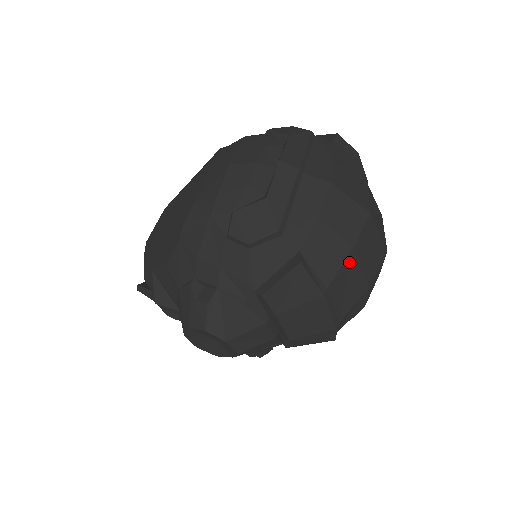
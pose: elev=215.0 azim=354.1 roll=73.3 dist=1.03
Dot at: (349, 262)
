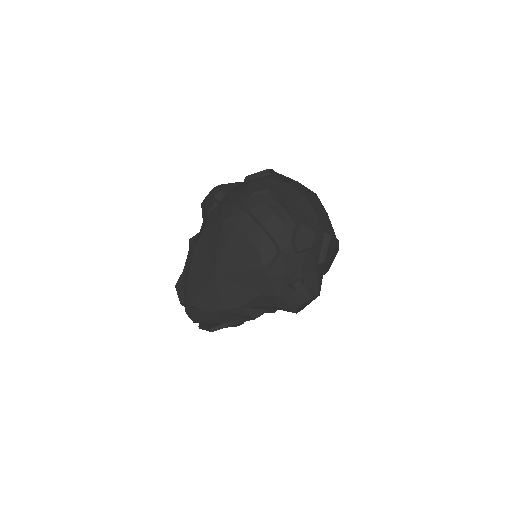
Dot at: (329, 220)
